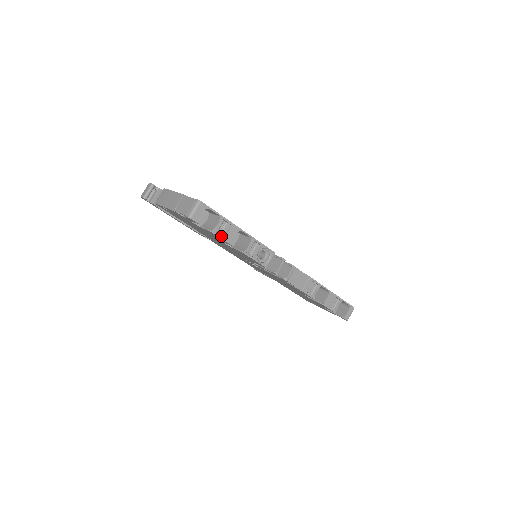
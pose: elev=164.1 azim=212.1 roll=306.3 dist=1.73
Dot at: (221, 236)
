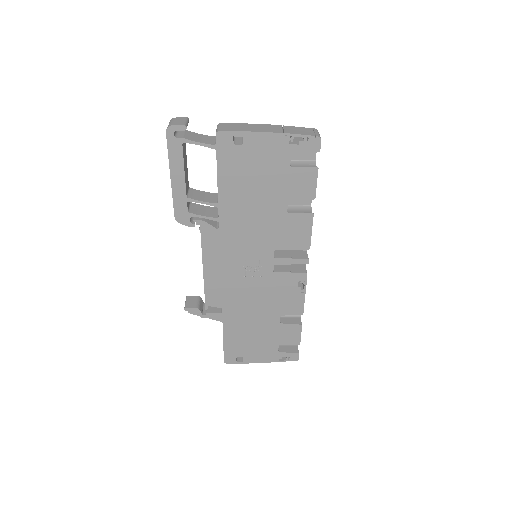
Dot at: (316, 181)
